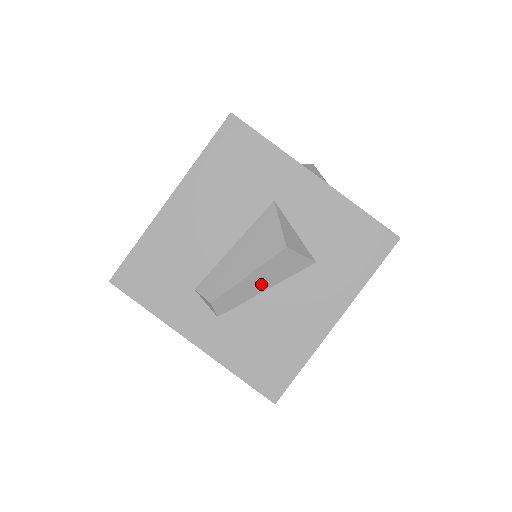
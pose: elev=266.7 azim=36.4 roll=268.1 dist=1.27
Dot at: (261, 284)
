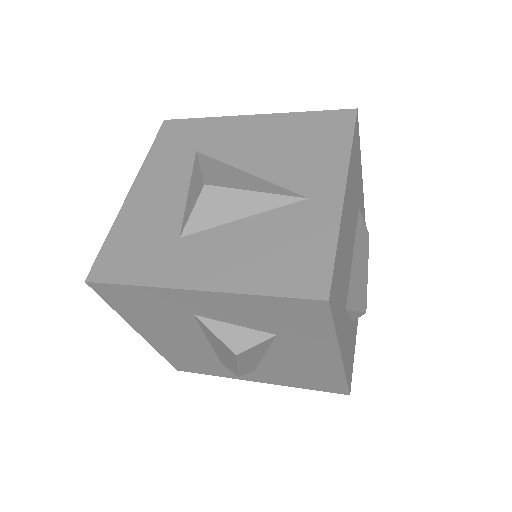
Dot at: (255, 359)
